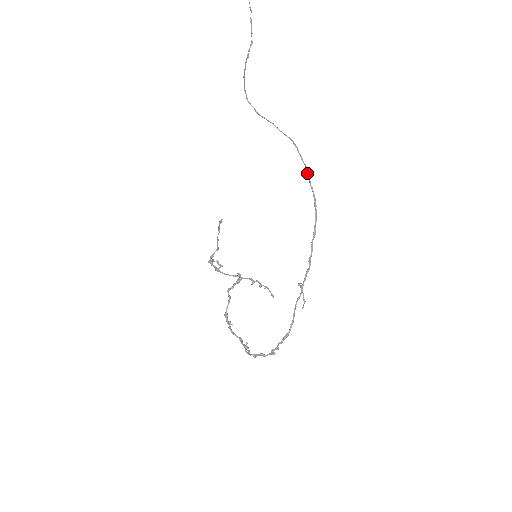
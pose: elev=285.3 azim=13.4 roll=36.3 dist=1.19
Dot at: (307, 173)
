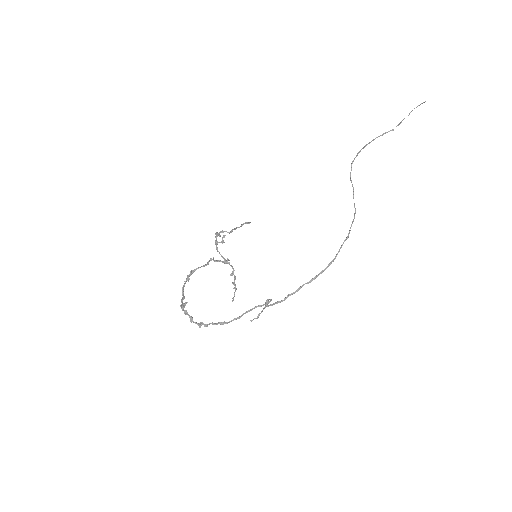
Dot at: (345, 239)
